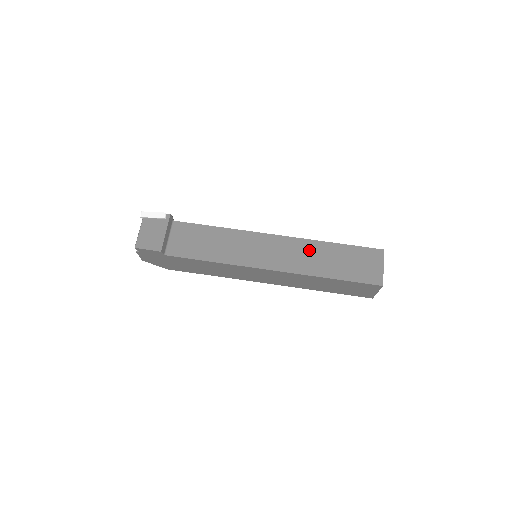
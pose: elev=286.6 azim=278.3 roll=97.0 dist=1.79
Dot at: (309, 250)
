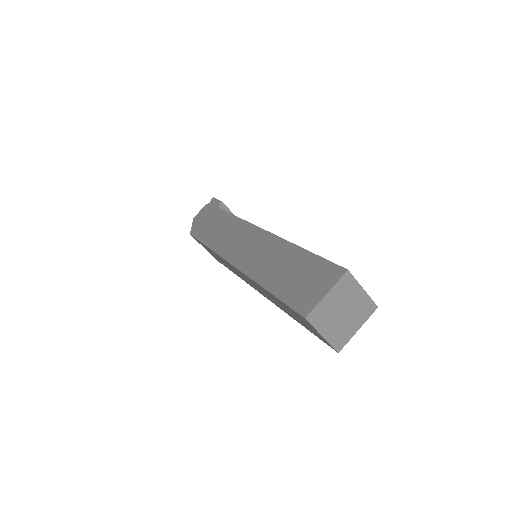
Dot at: occluded
